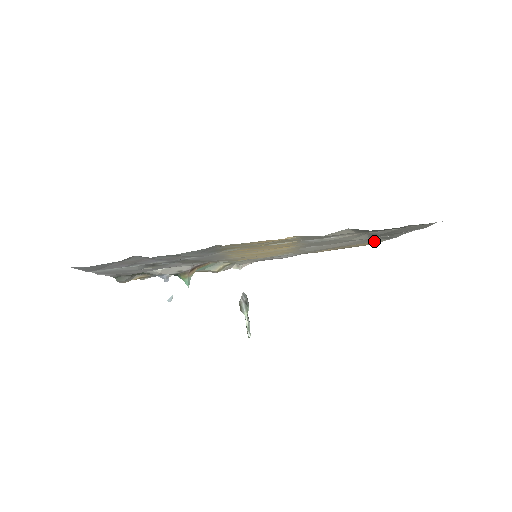
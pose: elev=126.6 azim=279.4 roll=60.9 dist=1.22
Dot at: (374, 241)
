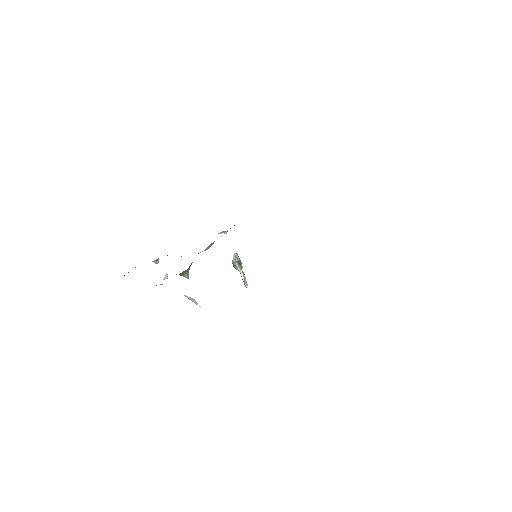
Dot at: occluded
